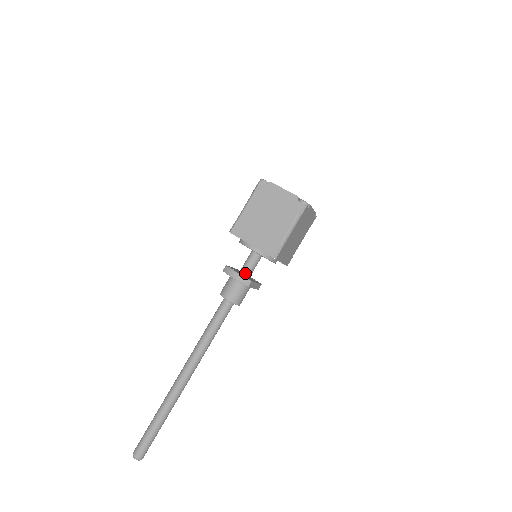
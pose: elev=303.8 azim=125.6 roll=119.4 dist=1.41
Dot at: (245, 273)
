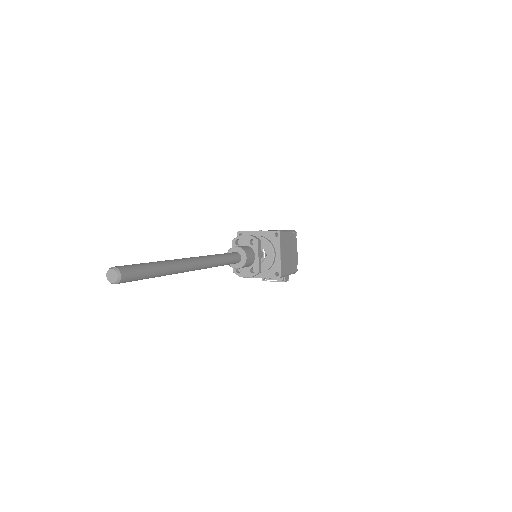
Dot at: occluded
